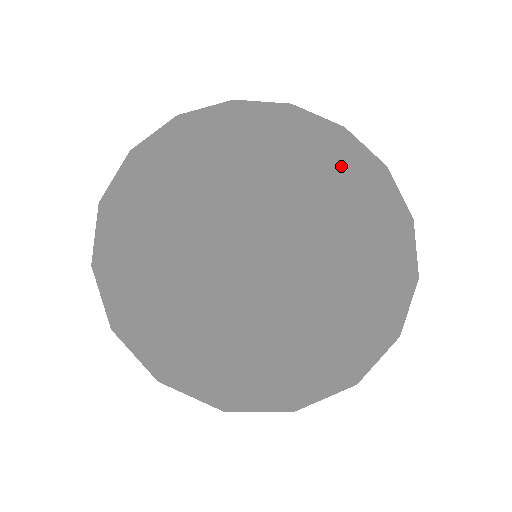
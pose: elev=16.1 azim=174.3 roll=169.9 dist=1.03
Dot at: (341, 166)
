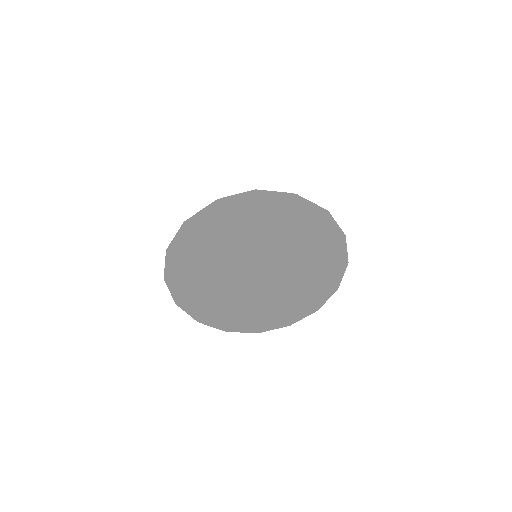
Dot at: (233, 196)
